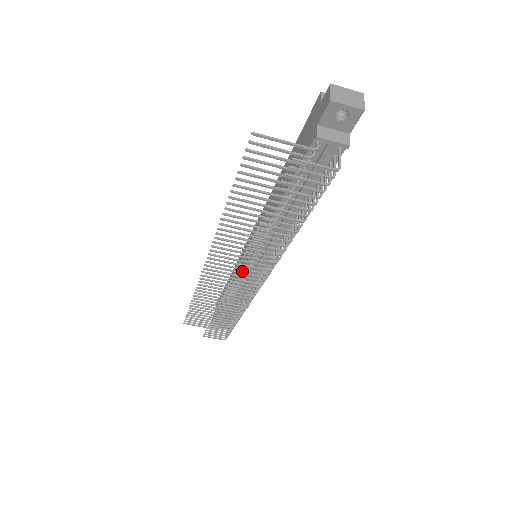
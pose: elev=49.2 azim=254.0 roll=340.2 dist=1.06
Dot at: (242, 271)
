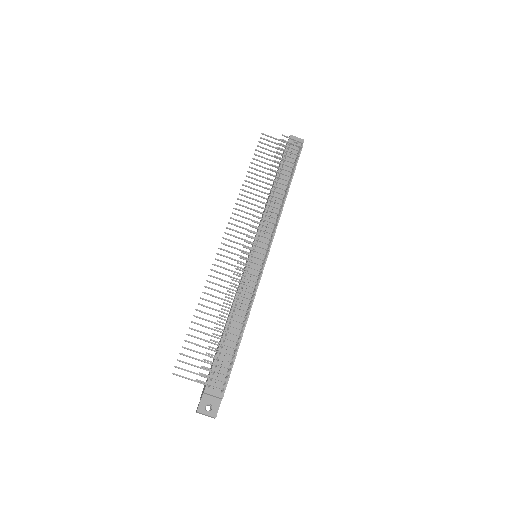
Dot at: (247, 262)
